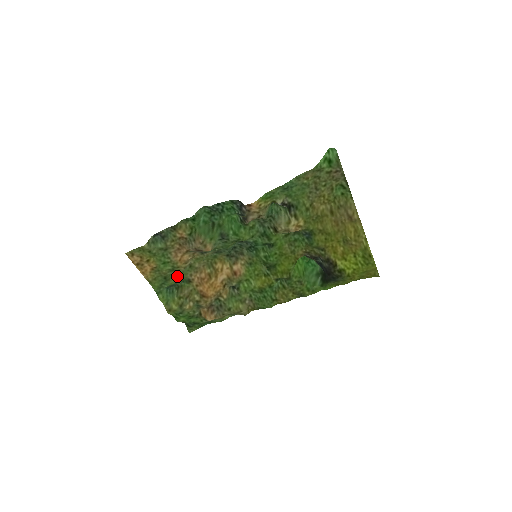
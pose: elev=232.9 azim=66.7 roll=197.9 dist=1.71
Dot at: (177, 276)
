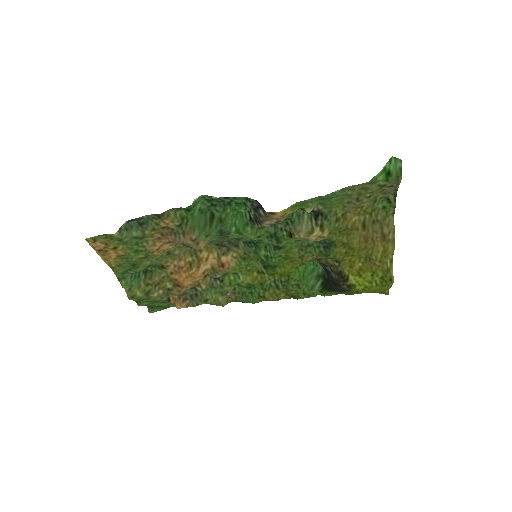
Dot at: (149, 262)
